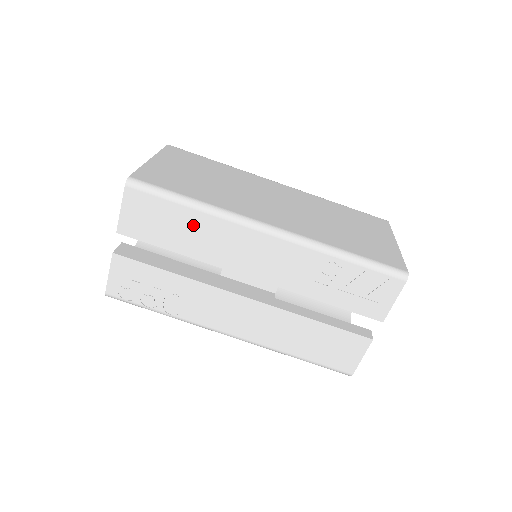
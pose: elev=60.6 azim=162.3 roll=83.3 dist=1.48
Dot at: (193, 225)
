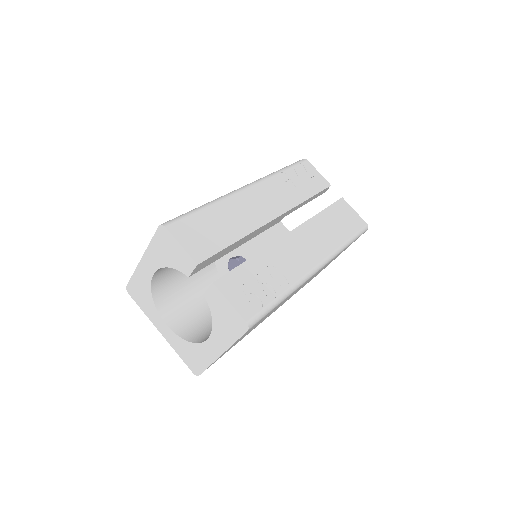
Dot at: (221, 216)
